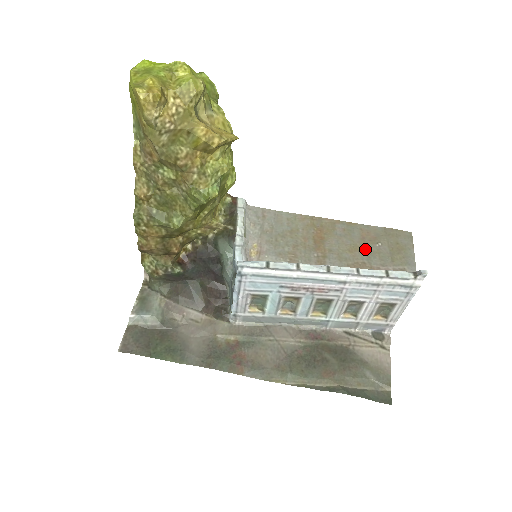
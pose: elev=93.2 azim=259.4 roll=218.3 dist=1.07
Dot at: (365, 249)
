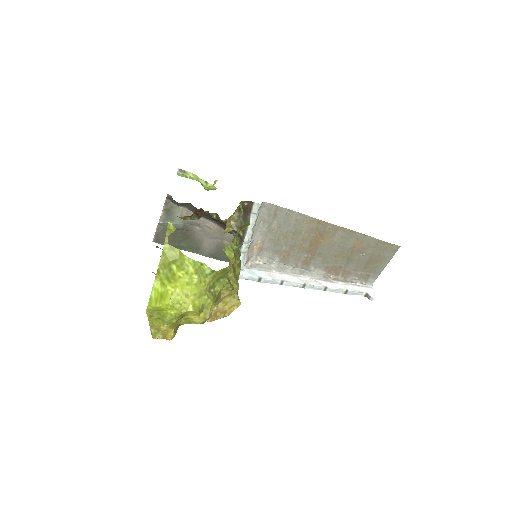
Dot at: (349, 257)
